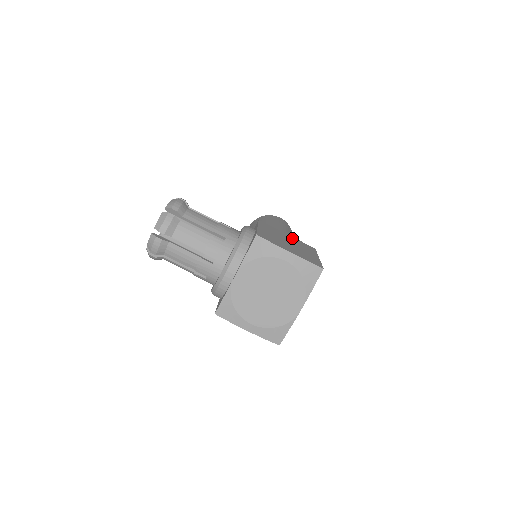
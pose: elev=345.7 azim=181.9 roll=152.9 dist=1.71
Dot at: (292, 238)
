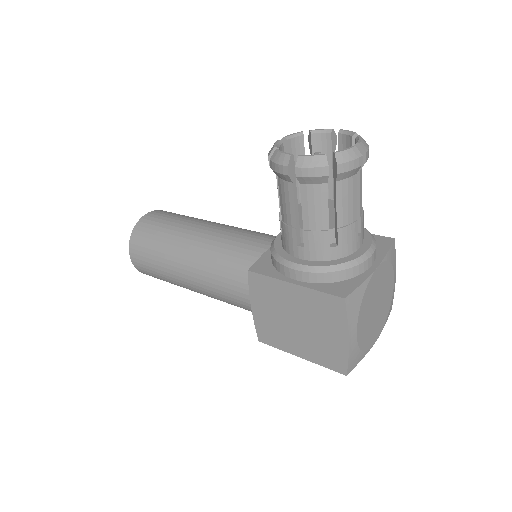
Dot at: occluded
